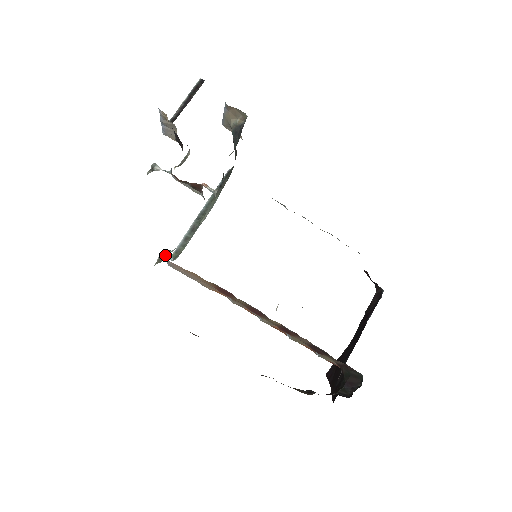
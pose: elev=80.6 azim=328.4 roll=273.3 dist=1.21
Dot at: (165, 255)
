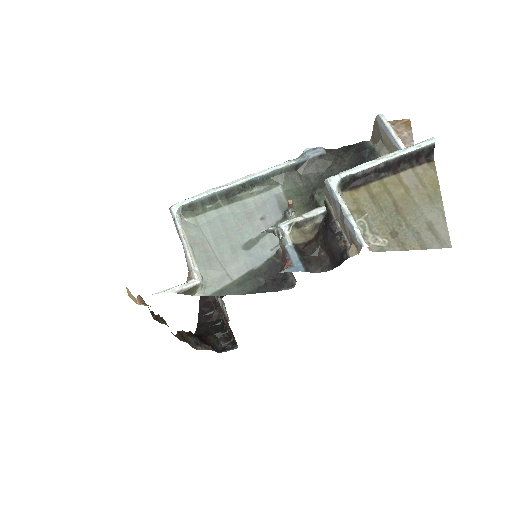
Dot at: (196, 290)
